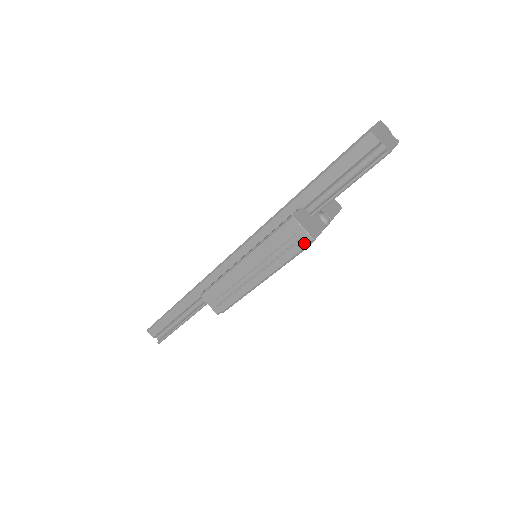
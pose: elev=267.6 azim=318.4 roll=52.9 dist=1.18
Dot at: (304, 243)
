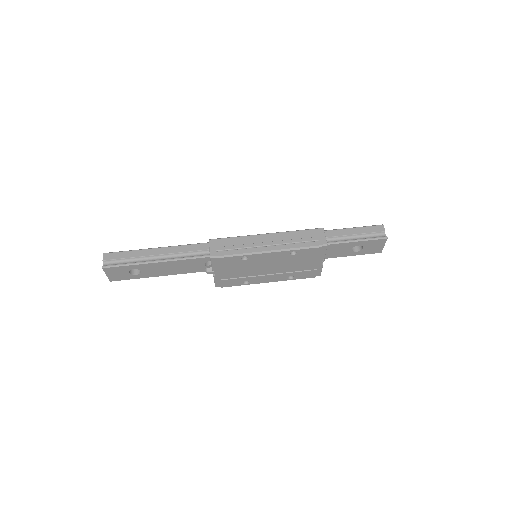
Dot at: (320, 243)
